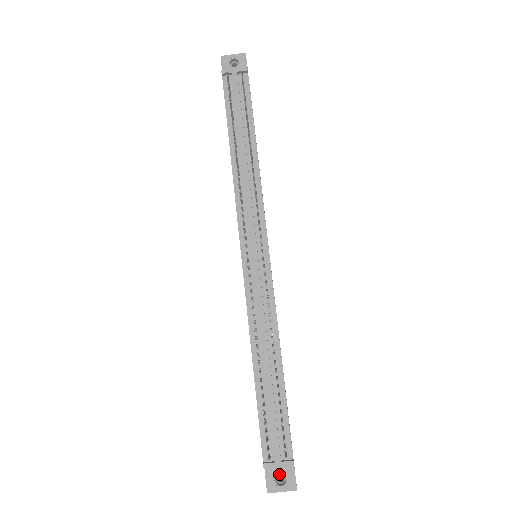
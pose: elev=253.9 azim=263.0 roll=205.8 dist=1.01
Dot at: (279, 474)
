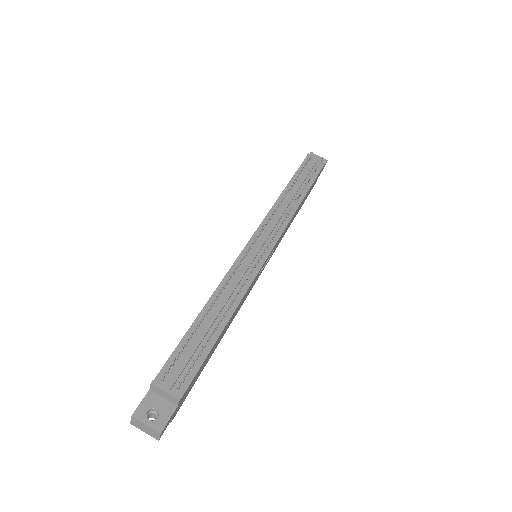
Dot at: (156, 408)
